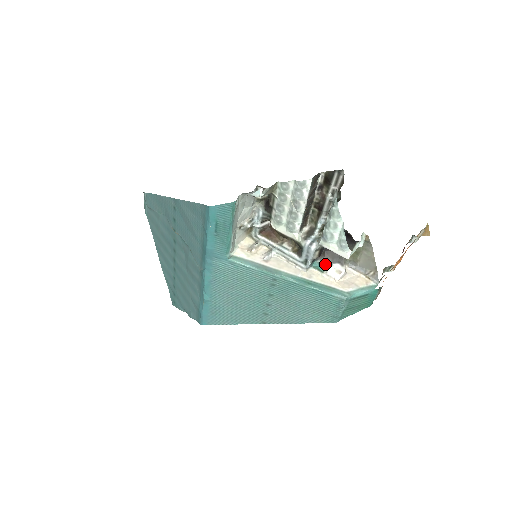
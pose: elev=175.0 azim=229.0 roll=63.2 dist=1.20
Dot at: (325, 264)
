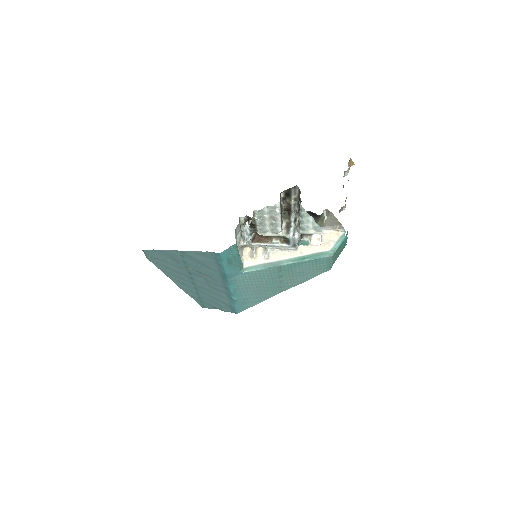
Dot at: (307, 239)
